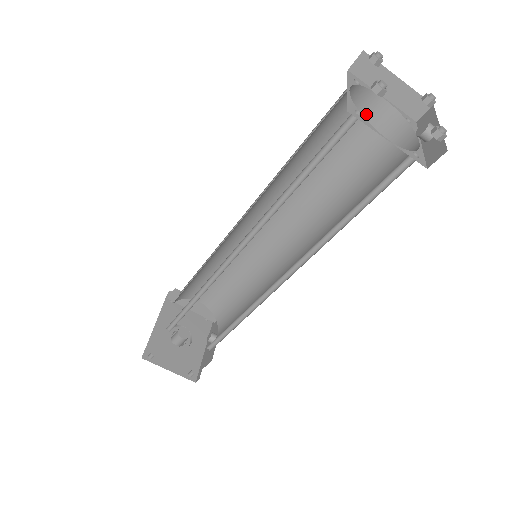
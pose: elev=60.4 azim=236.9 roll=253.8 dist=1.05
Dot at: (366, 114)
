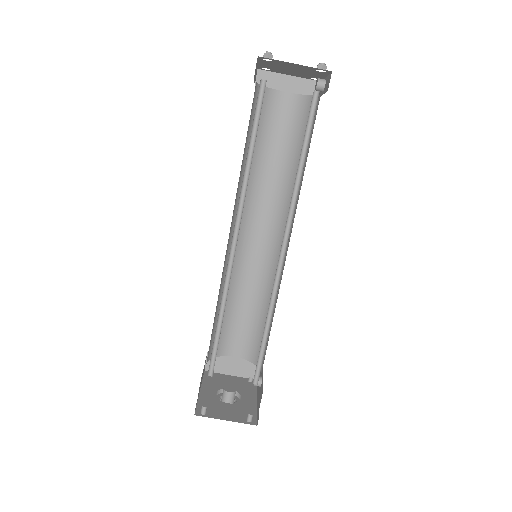
Dot at: (282, 108)
